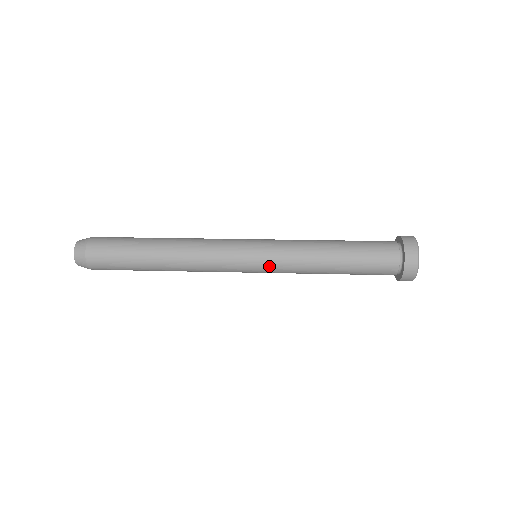
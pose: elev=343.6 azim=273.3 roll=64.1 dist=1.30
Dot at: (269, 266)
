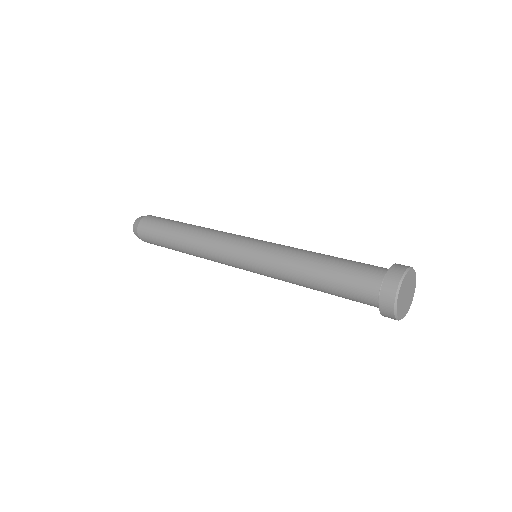
Dot at: occluded
